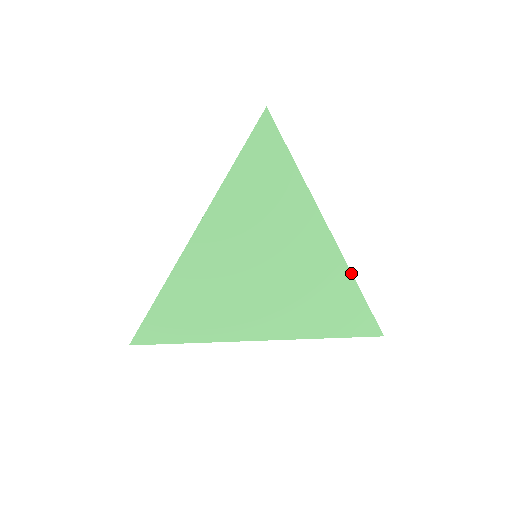
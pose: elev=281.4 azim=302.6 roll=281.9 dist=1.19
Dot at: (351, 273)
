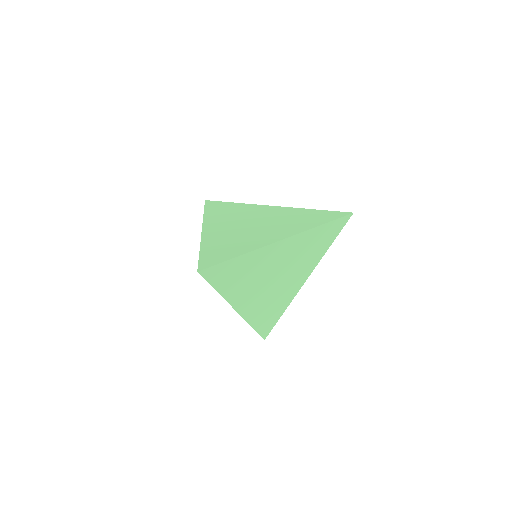
Dot at: (312, 229)
